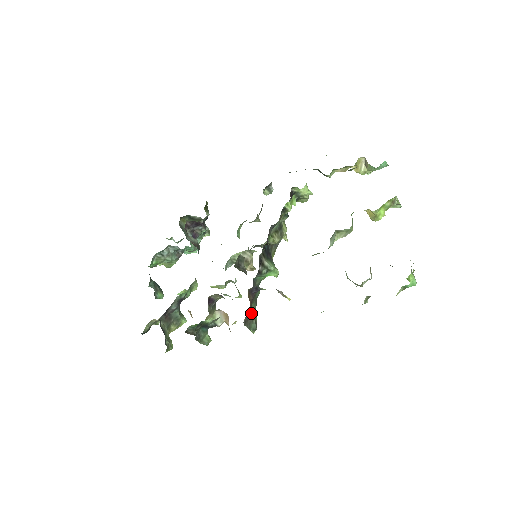
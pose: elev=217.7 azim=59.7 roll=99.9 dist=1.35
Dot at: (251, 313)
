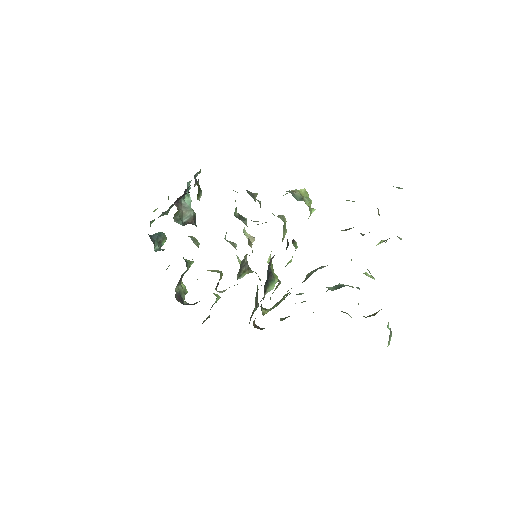
Dot at: (254, 308)
